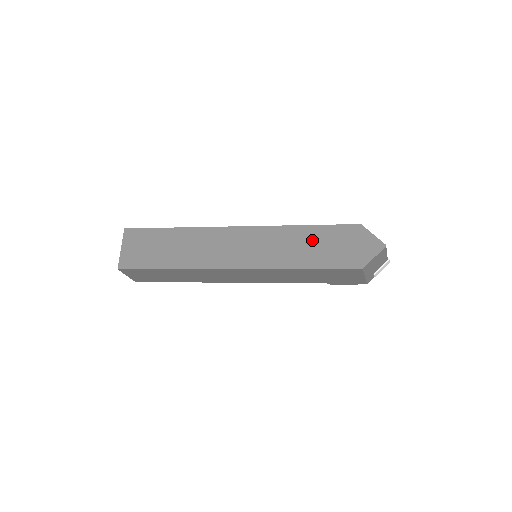
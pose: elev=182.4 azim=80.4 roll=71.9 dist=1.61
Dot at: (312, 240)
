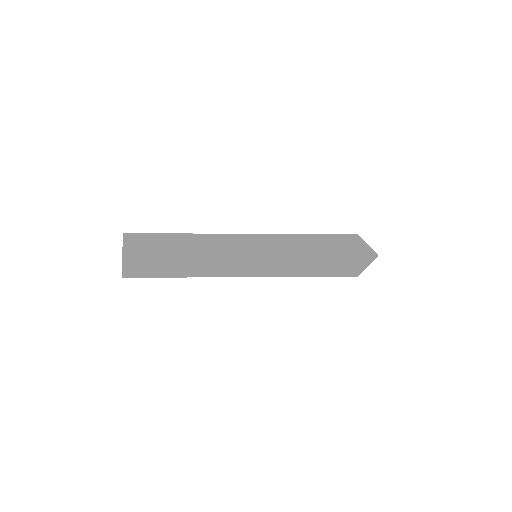
Dot at: (313, 249)
